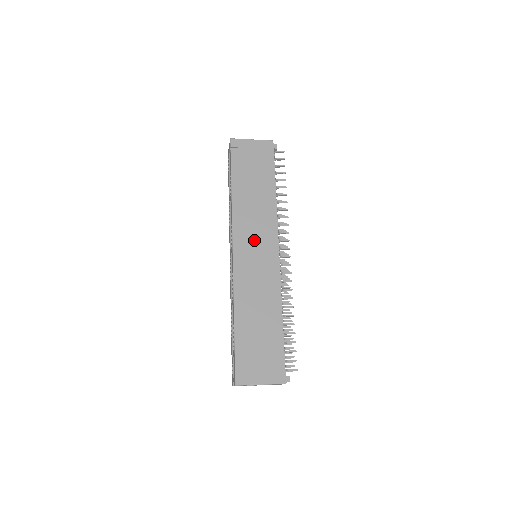
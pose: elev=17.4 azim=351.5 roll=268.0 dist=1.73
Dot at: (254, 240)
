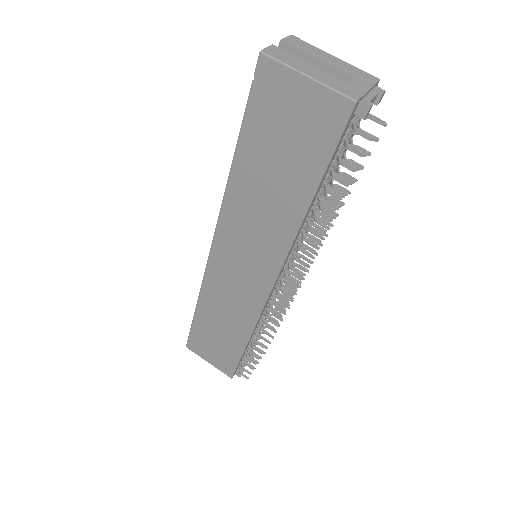
Dot at: (243, 254)
